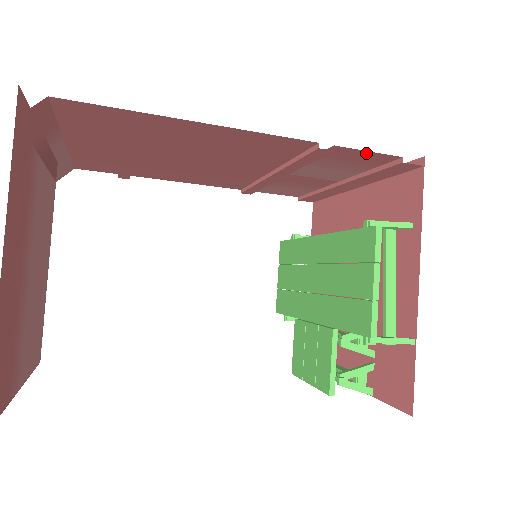
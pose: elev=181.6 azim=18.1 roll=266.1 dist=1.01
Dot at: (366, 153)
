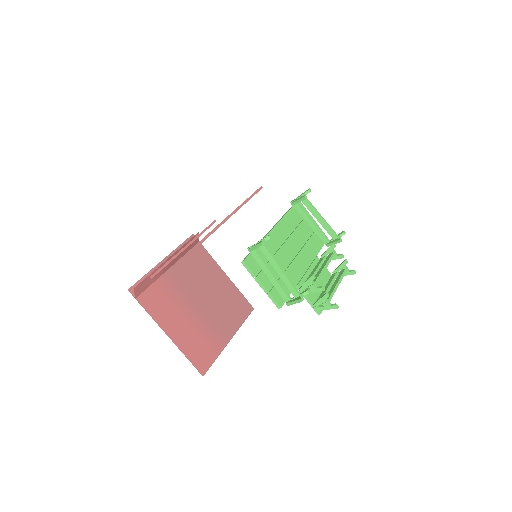
Dot at: occluded
